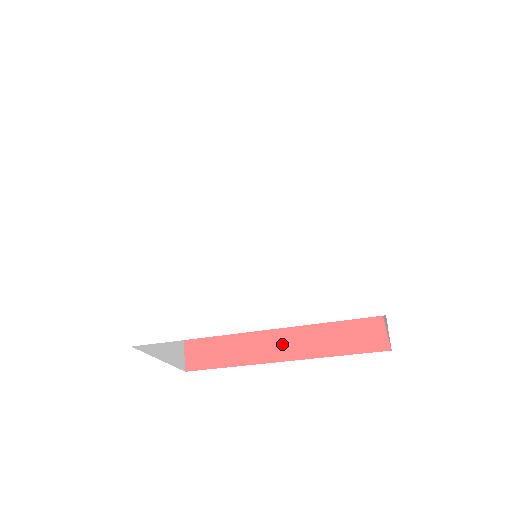
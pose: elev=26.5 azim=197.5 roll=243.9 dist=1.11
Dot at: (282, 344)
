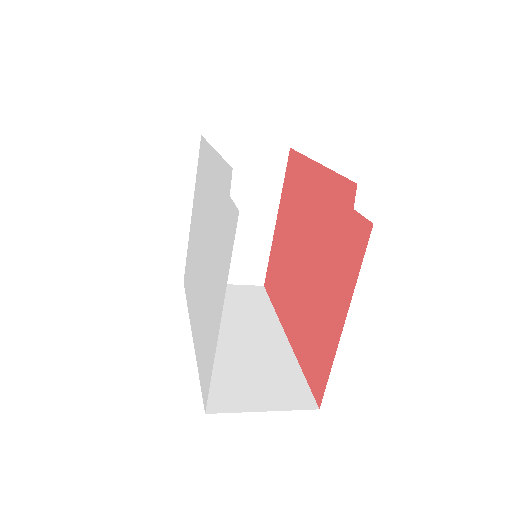
Dot at: (290, 324)
